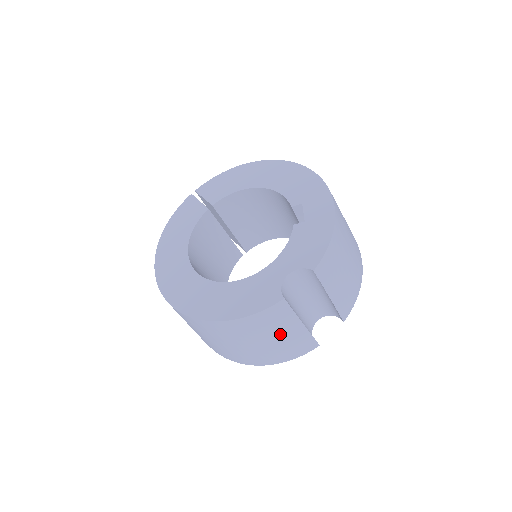
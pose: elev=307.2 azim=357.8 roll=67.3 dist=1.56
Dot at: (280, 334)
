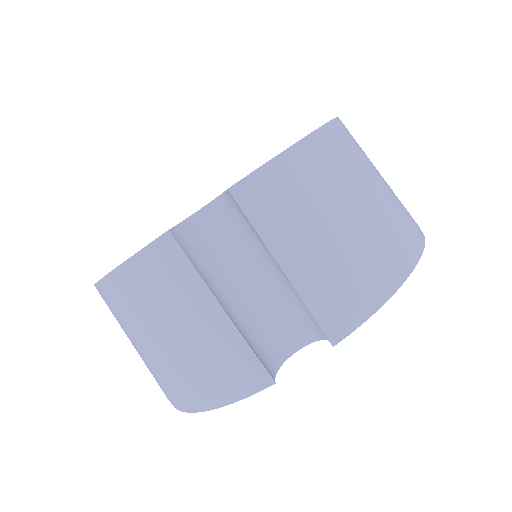
Dot at: (184, 322)
